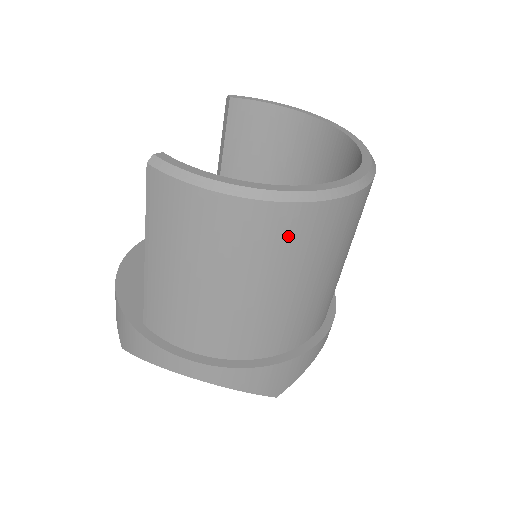
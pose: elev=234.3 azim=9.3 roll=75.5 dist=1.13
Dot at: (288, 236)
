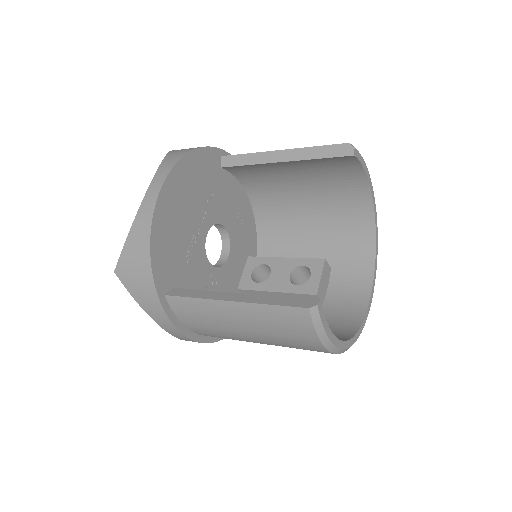
Dot at: occluded
